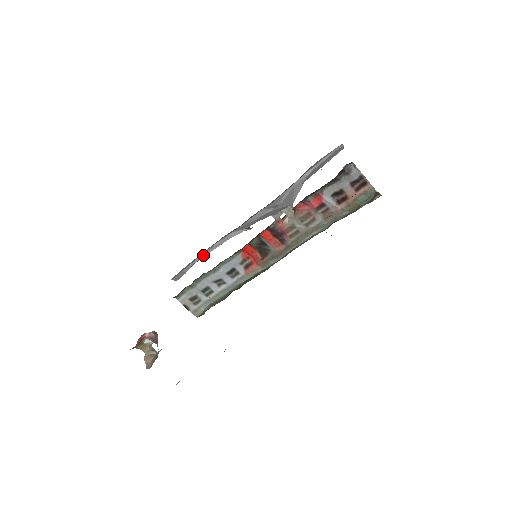
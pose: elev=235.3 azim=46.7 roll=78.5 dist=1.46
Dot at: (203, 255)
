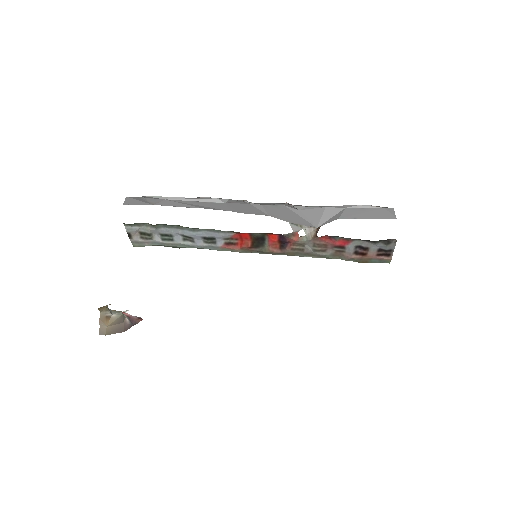
Dot at: (182, 198)
